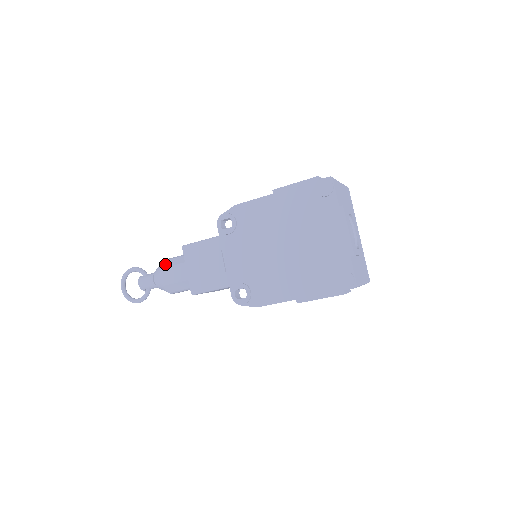
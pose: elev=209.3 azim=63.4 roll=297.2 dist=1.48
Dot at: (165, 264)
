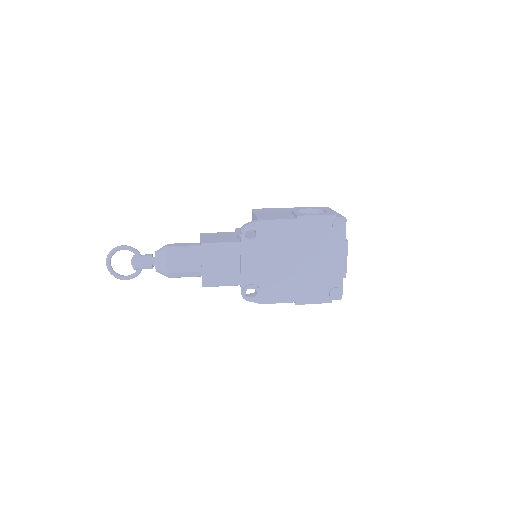
Dot at: (172, 253)
